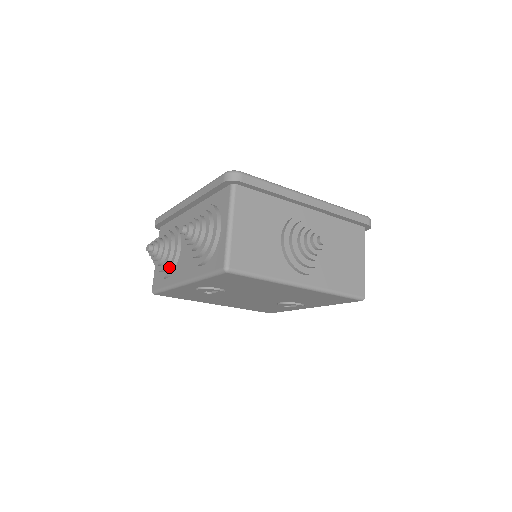
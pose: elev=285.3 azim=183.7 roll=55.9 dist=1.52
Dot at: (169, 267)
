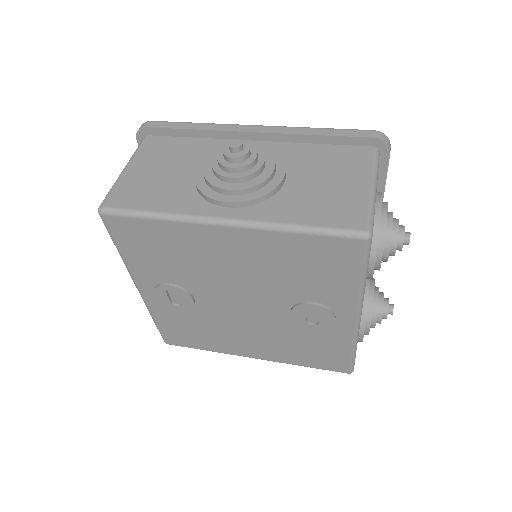
Dot at: occluded
